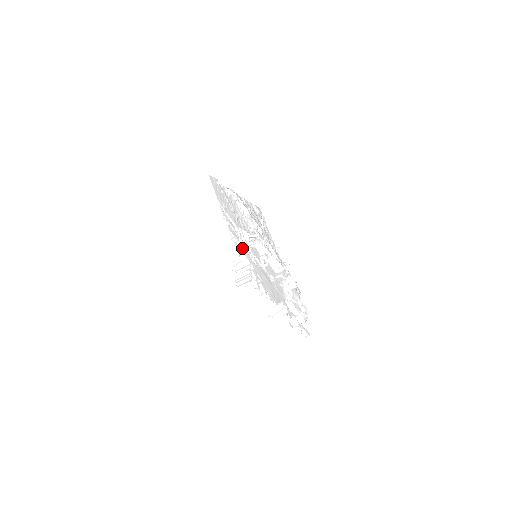
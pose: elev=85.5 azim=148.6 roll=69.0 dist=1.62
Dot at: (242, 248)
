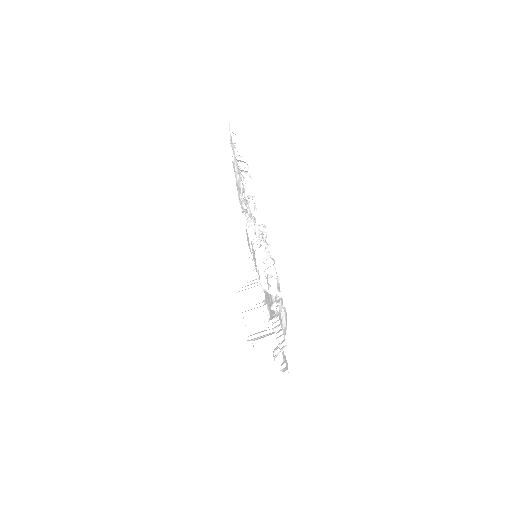
Dot at: occluded
